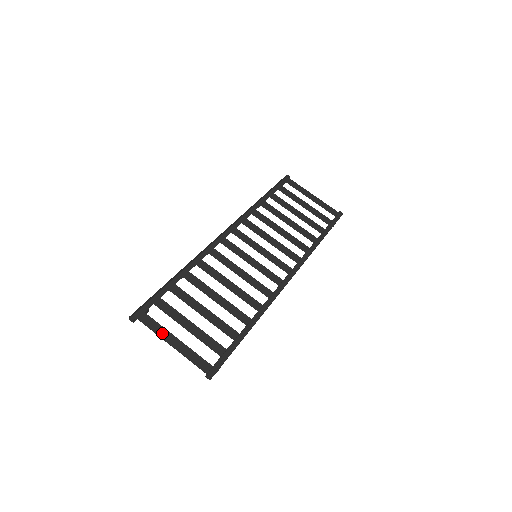
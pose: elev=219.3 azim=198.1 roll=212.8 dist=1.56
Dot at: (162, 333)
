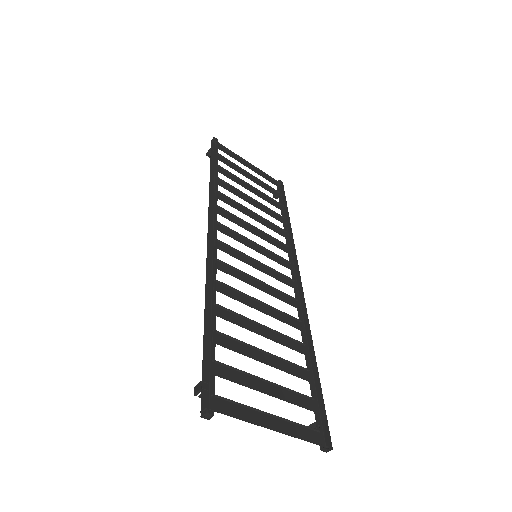
Dot at: (250, 416)
